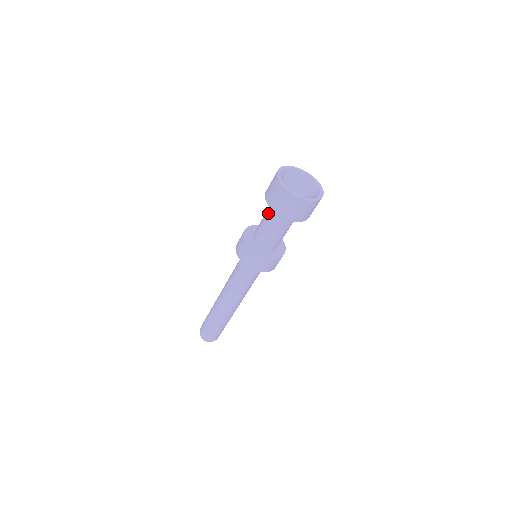
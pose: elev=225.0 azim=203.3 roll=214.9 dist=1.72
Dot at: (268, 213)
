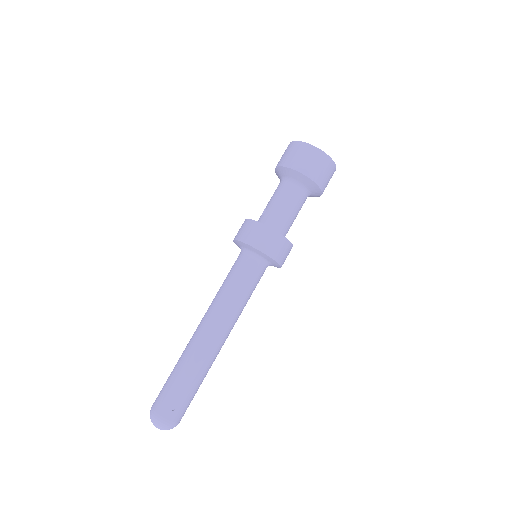
Dot at: (287, 189)
